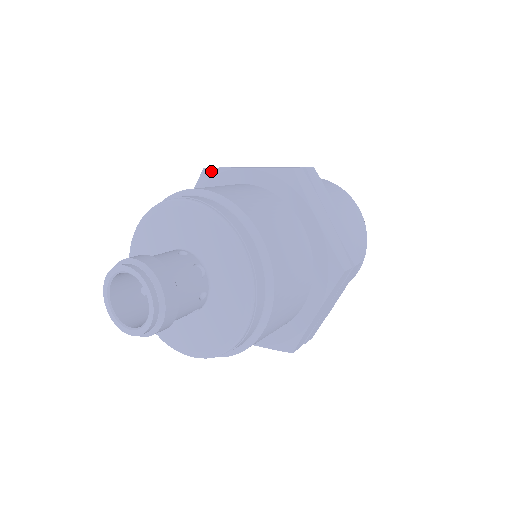
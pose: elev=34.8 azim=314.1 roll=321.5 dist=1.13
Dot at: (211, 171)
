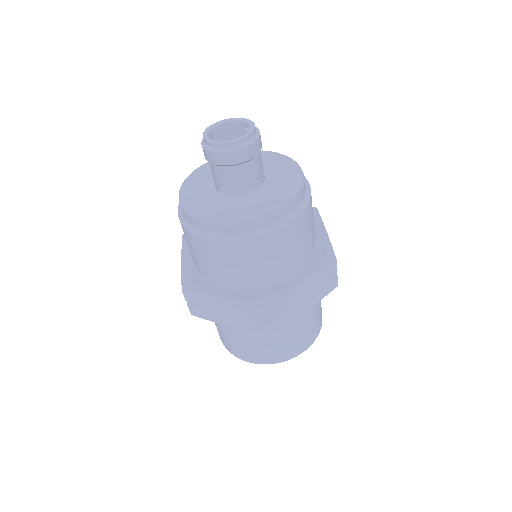
Dot at: occluded
